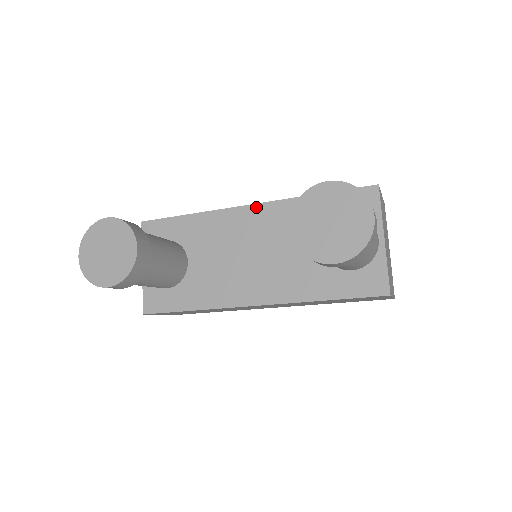
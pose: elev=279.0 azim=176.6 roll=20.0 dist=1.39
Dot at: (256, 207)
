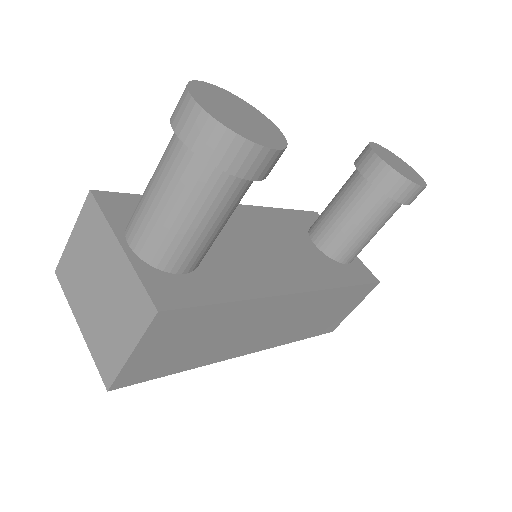
Dot at: (240, 207)
